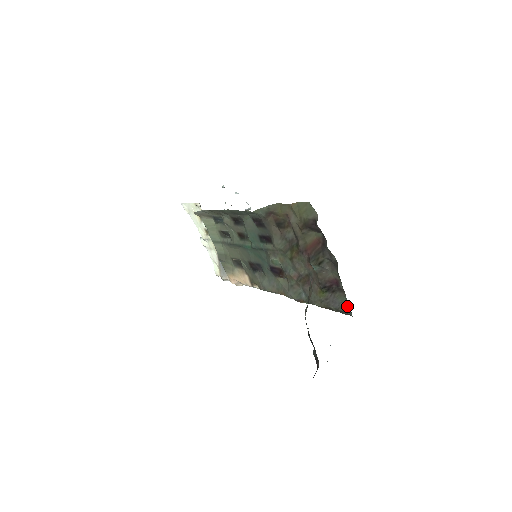
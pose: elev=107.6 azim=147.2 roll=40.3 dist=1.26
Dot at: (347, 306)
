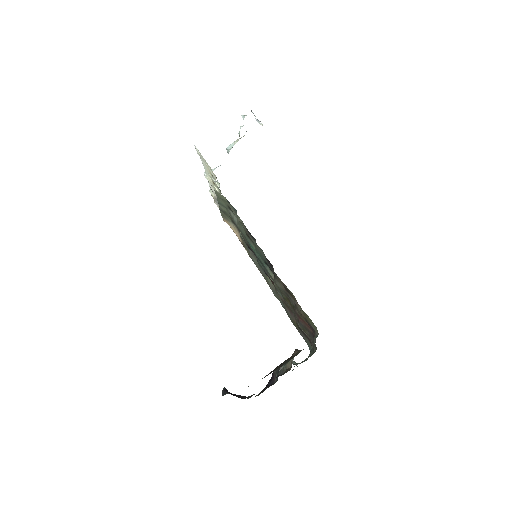
Dot at: (310, 346)
